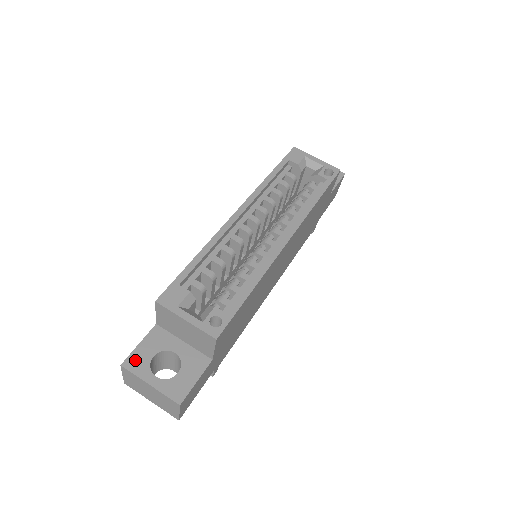
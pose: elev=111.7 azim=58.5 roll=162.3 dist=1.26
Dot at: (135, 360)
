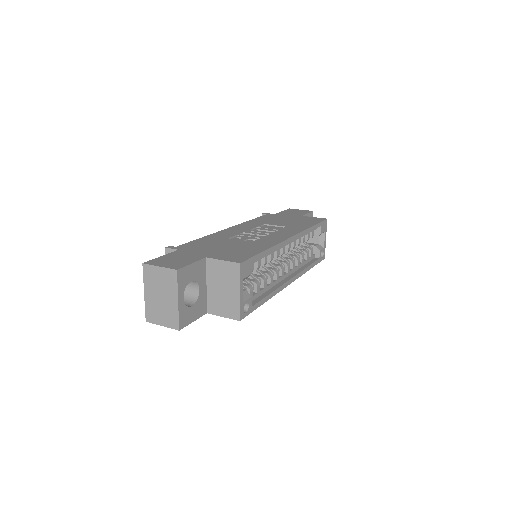
Dot at: (184, 274)
